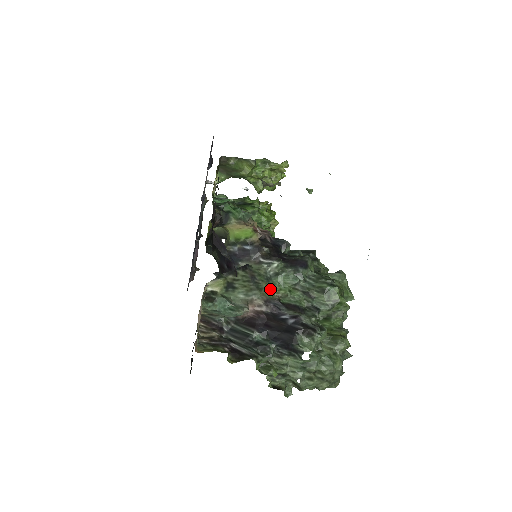
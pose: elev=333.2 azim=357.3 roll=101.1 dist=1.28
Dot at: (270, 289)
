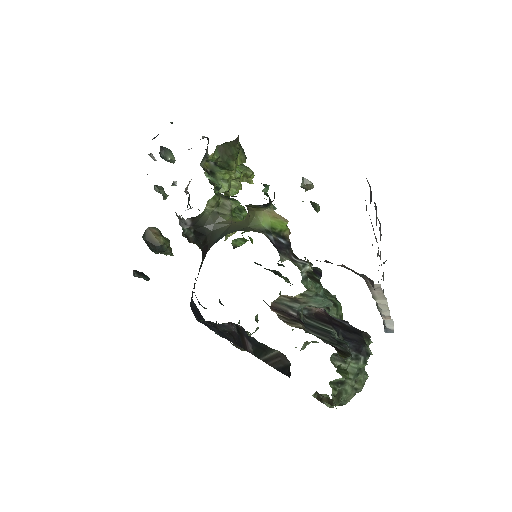
Dot at: occluded
